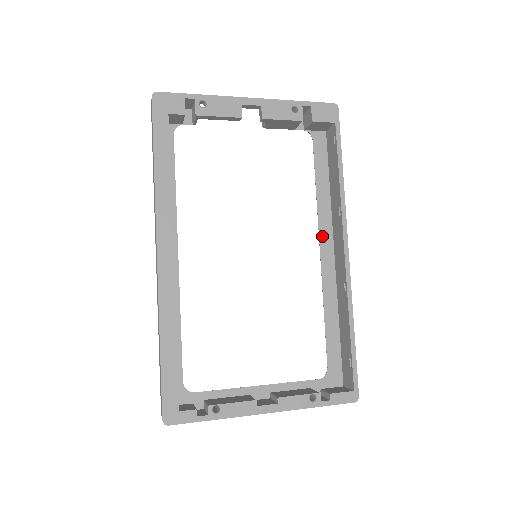
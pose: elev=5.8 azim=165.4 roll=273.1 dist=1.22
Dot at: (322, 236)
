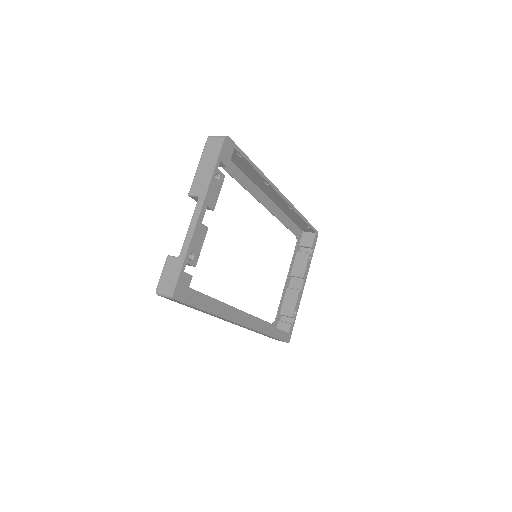
Dot at: (259, 199)
